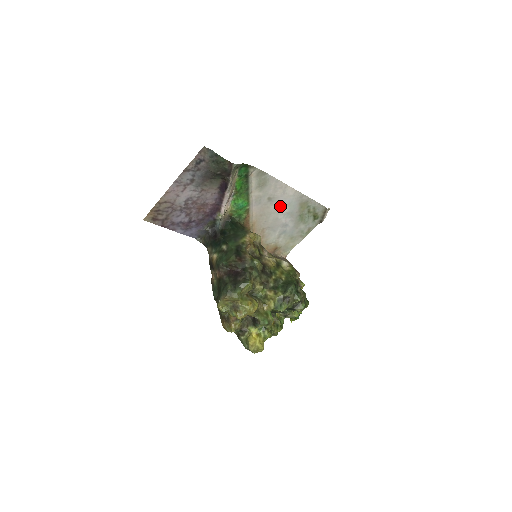
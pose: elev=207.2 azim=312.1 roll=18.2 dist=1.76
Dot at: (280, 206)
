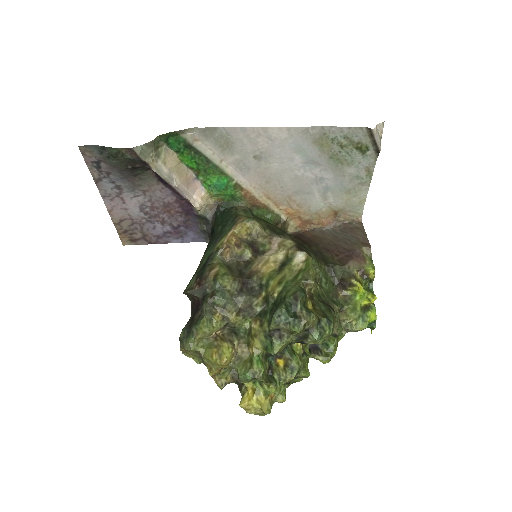
Dot at: (285, 159)
